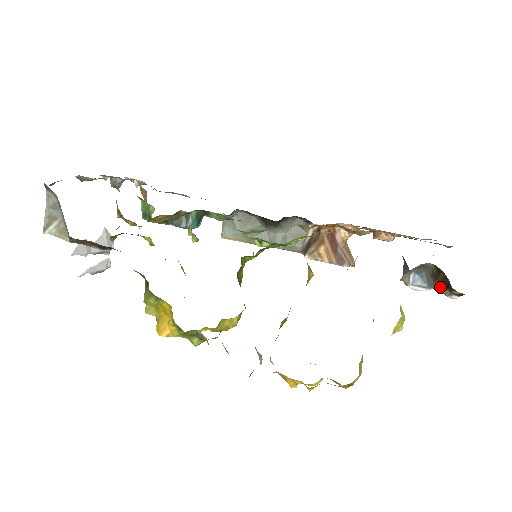
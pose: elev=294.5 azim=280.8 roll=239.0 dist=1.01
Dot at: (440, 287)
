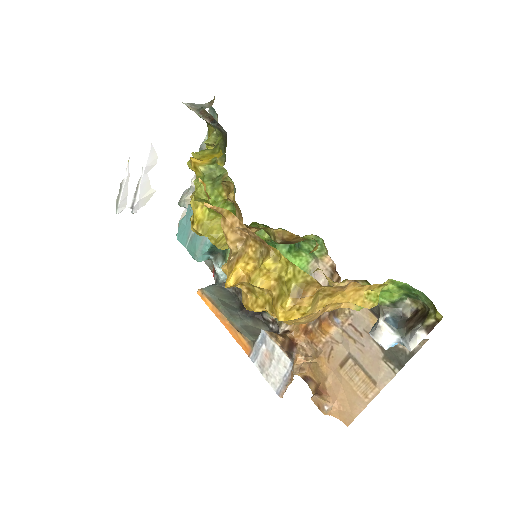
Dot at: (410, 329)
